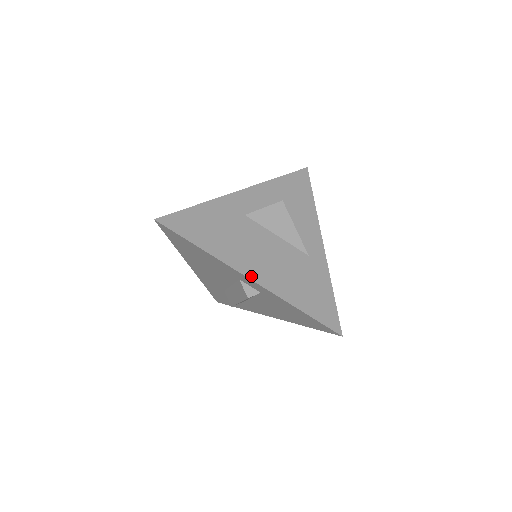
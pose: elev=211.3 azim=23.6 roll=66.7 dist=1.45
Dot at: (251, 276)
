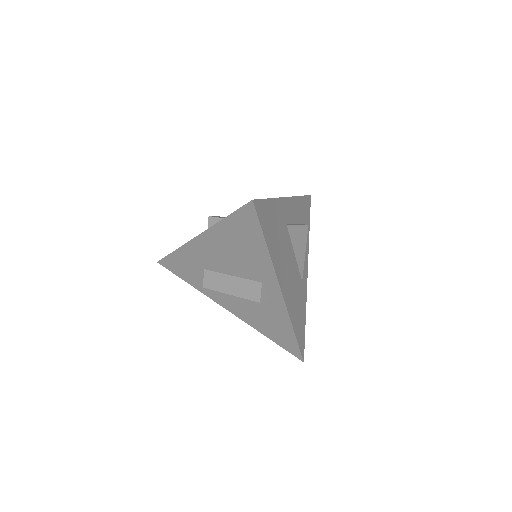
Dot at: (282, 289)
